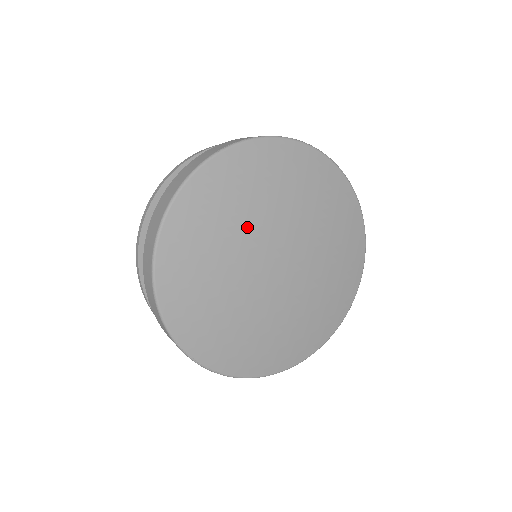
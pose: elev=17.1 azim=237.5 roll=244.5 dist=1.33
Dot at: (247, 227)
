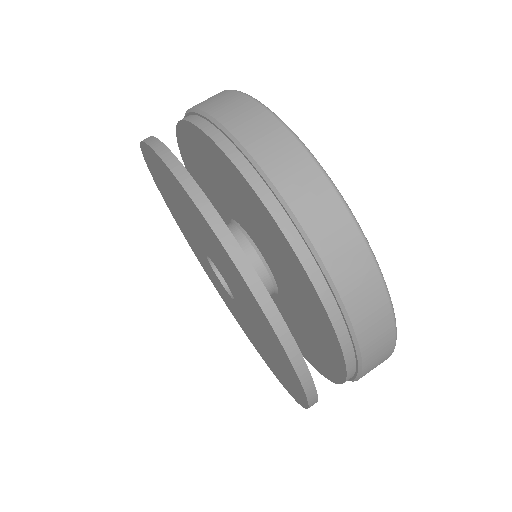
Dot at: occluded
